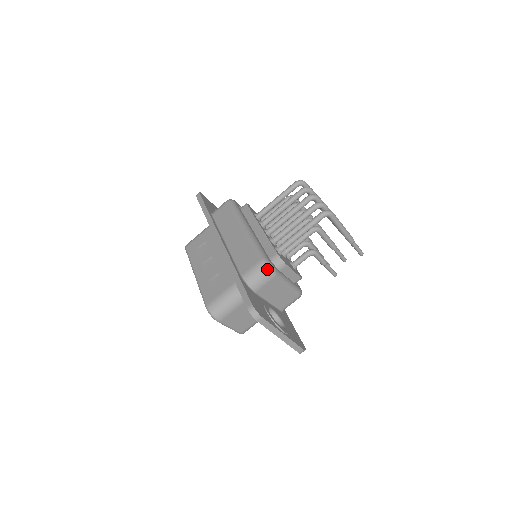
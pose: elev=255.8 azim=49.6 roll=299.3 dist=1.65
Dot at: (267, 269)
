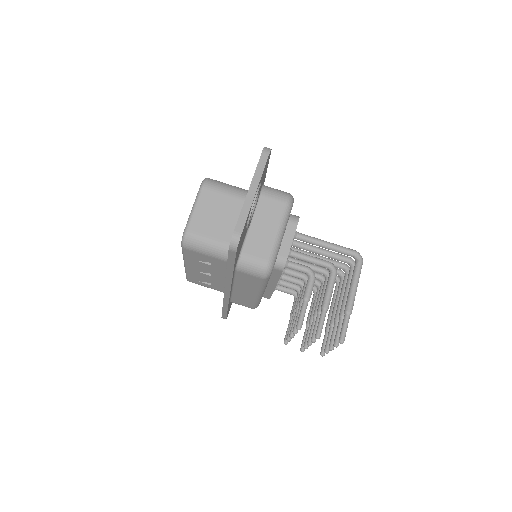
Dot at: (289, 194)
